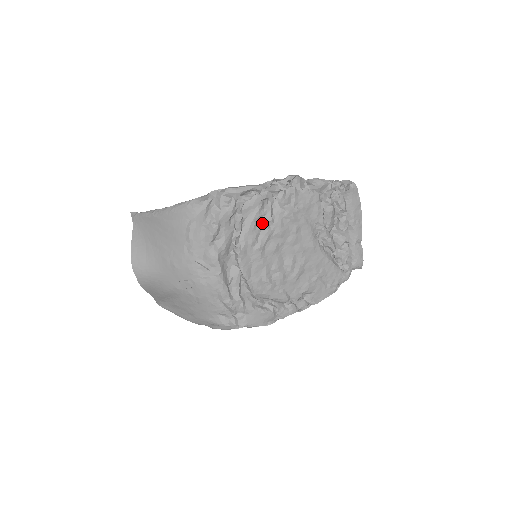
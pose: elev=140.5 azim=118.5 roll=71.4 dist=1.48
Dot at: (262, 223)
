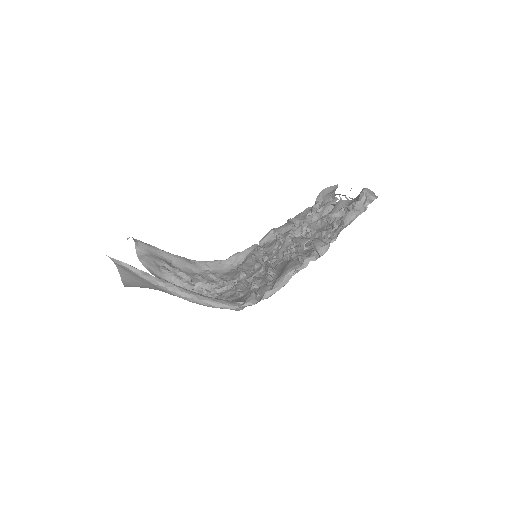
Dot at: occluded
